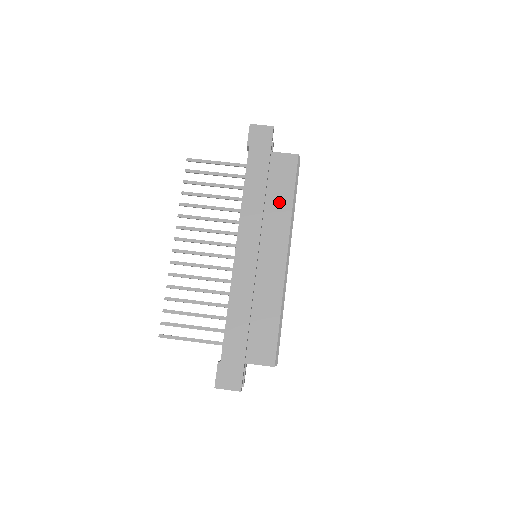
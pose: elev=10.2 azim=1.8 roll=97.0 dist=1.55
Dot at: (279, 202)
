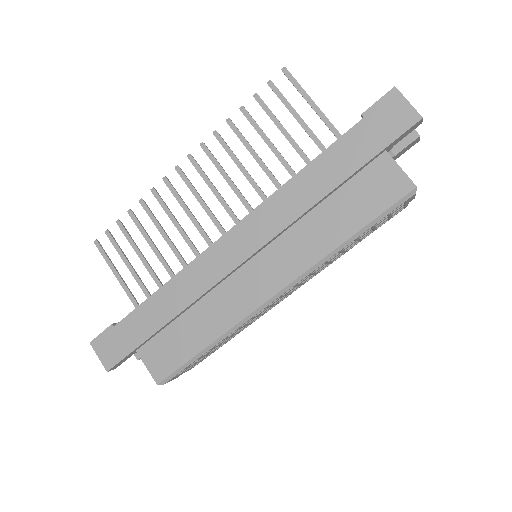
Dot at: (329, 225)
